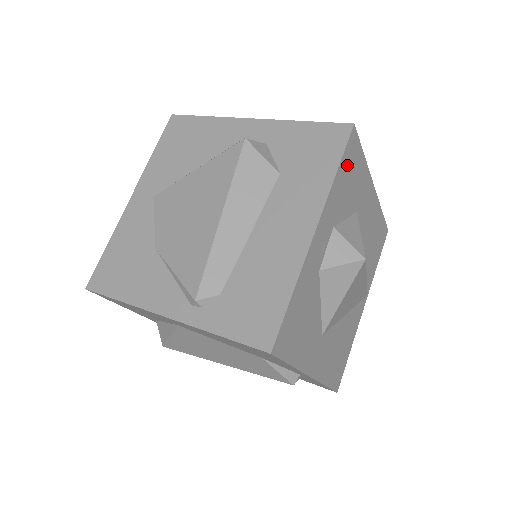
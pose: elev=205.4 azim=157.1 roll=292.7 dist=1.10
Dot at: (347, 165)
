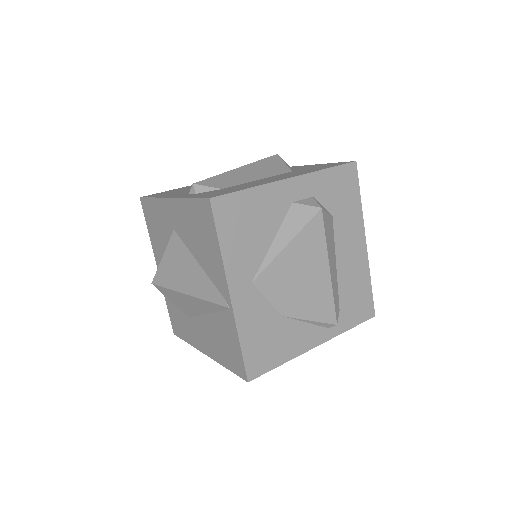
Dot at: occluded
